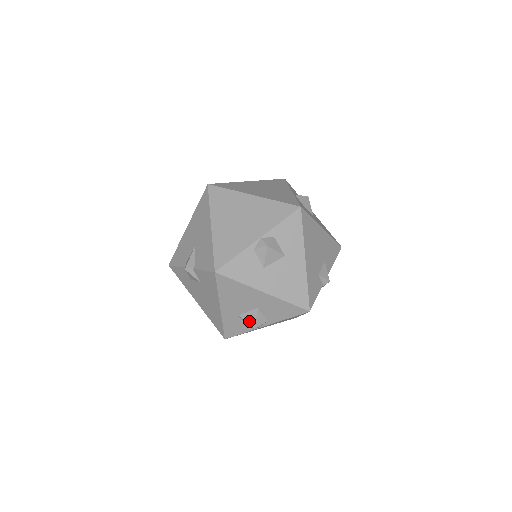
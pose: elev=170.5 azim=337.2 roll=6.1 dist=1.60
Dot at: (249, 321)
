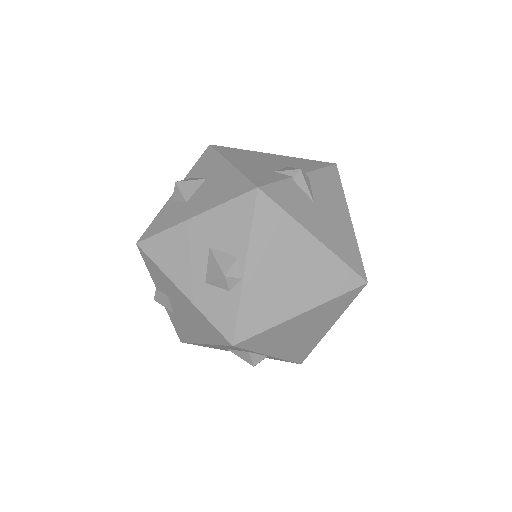
Dot at: (215, 275)
